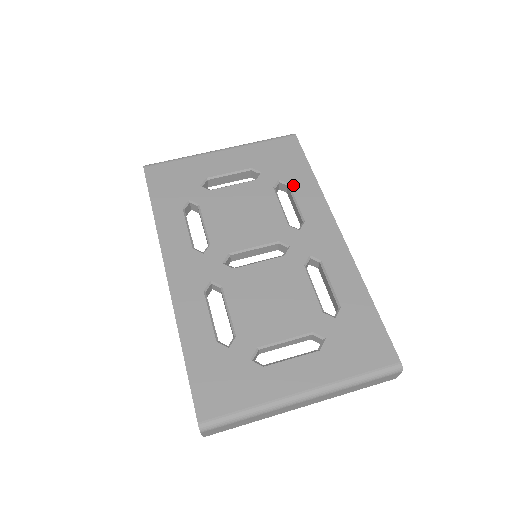
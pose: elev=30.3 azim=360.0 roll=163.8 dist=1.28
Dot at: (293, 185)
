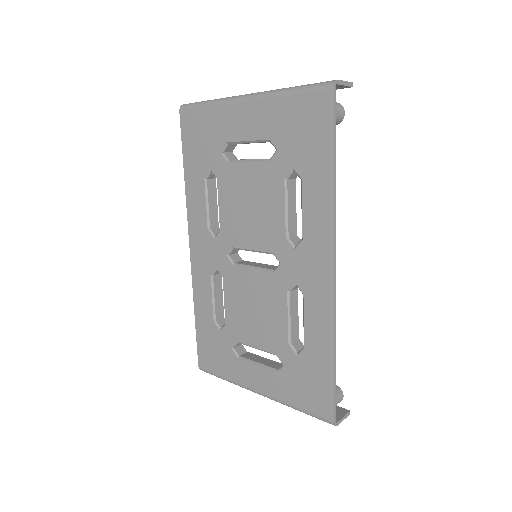
Dot at: (305, 183)
